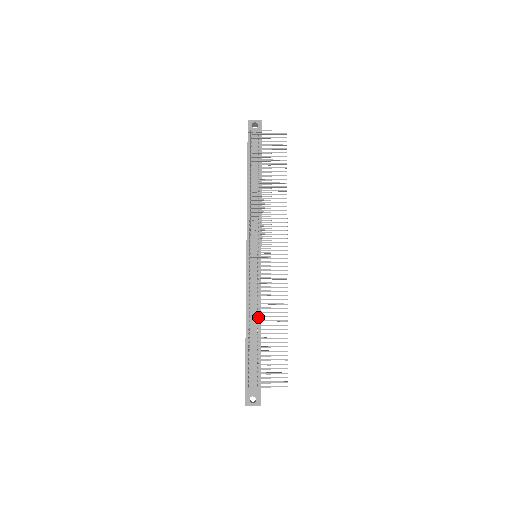
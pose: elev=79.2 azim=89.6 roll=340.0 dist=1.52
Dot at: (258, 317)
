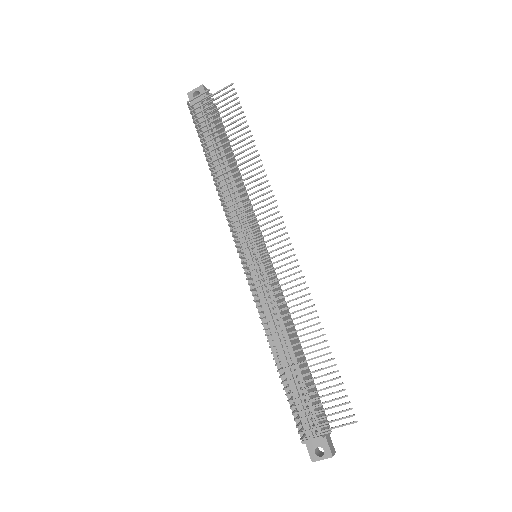
Dot at: (284, 336)
